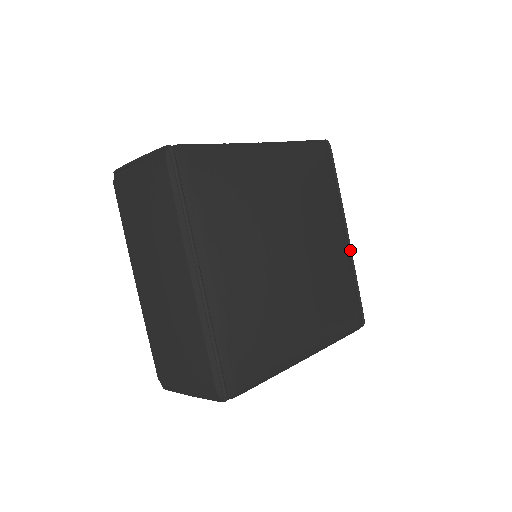
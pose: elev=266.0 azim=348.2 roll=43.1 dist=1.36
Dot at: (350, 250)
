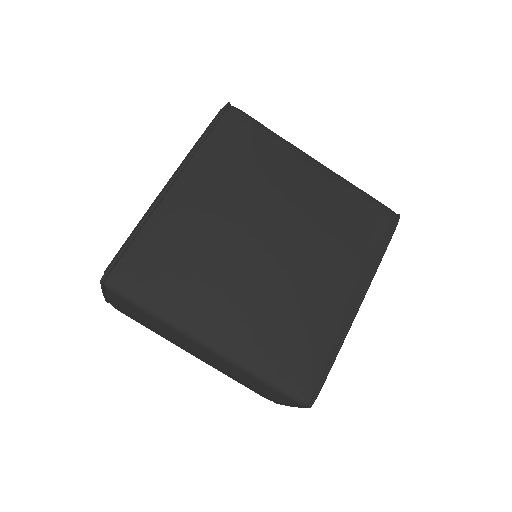
Dot at: (351, 318)
